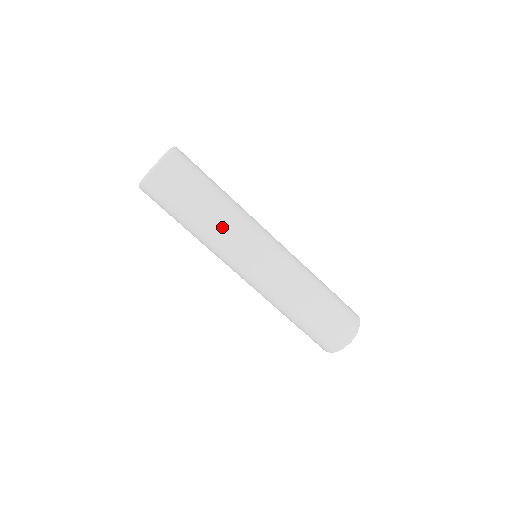
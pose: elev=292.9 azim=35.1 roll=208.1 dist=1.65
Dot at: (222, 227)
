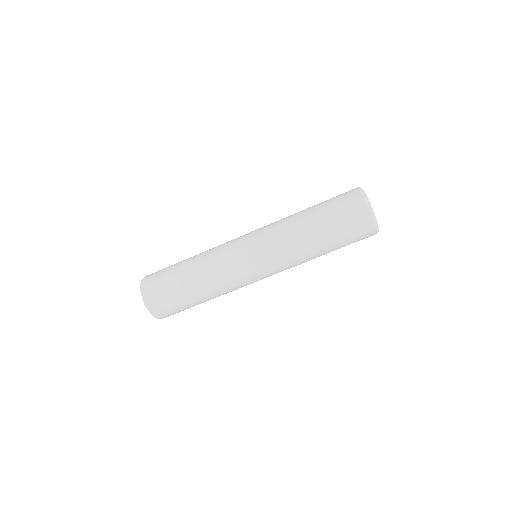
Dot at: (211, 279)
